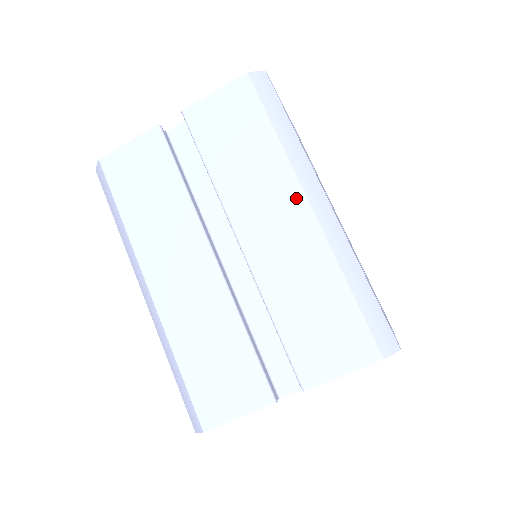
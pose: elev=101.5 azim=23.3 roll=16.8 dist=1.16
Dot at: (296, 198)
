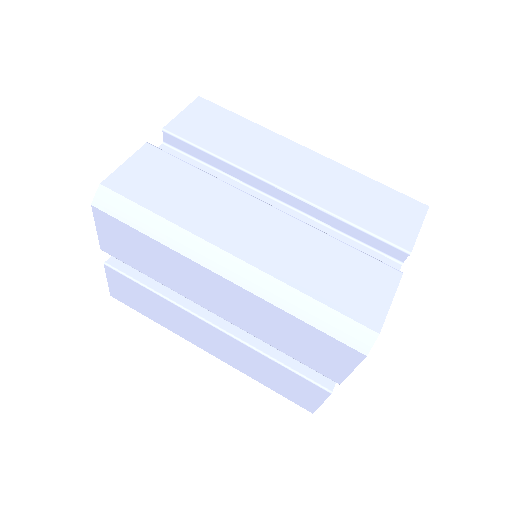
Dot at: (296, 148)
